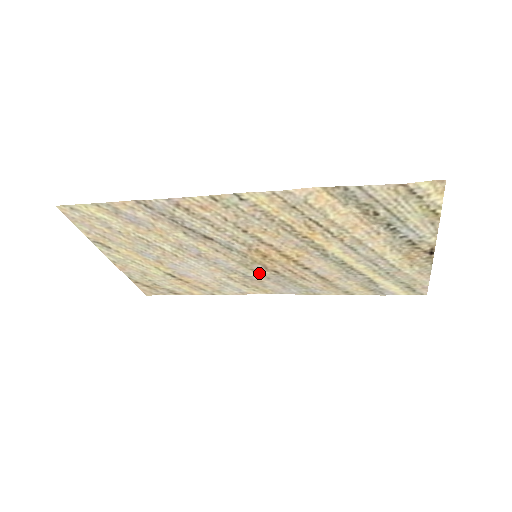
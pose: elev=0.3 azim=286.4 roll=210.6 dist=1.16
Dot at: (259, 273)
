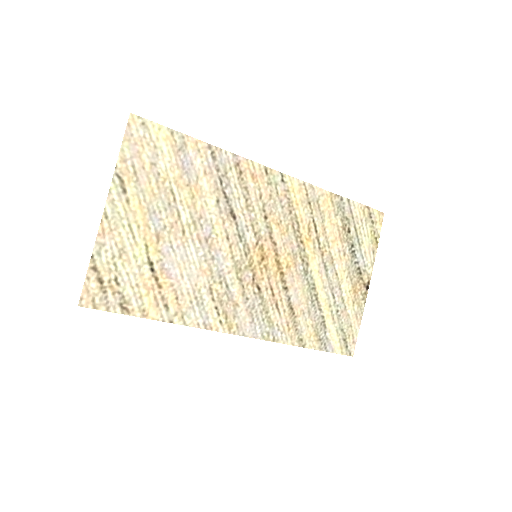
Dot at: (242, 288)
